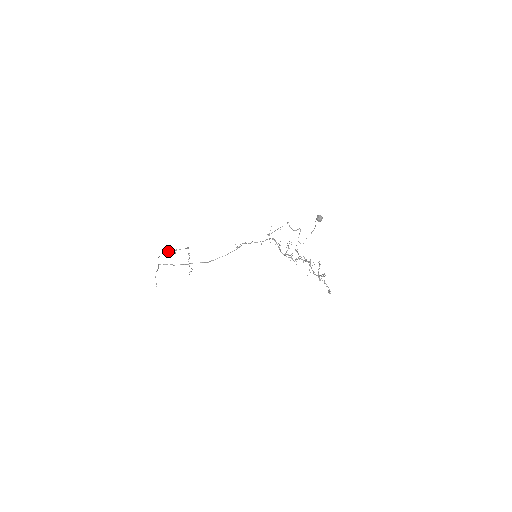
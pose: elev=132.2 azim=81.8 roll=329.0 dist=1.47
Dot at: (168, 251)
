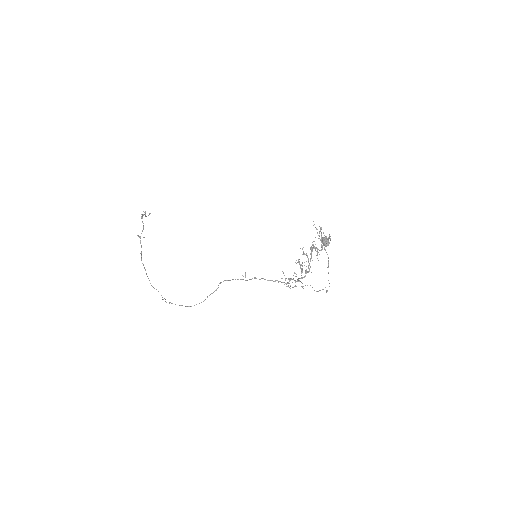
Dot at: (141, 255)
